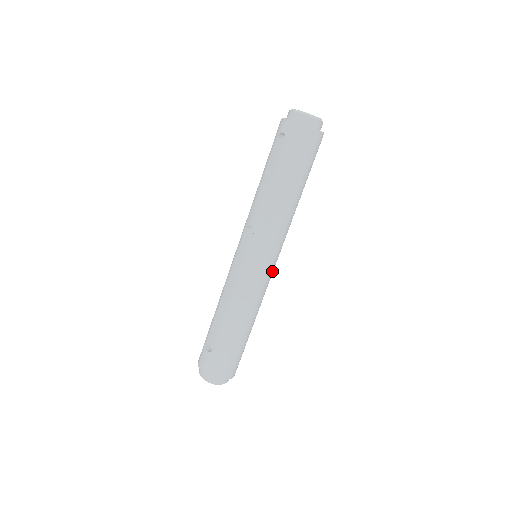
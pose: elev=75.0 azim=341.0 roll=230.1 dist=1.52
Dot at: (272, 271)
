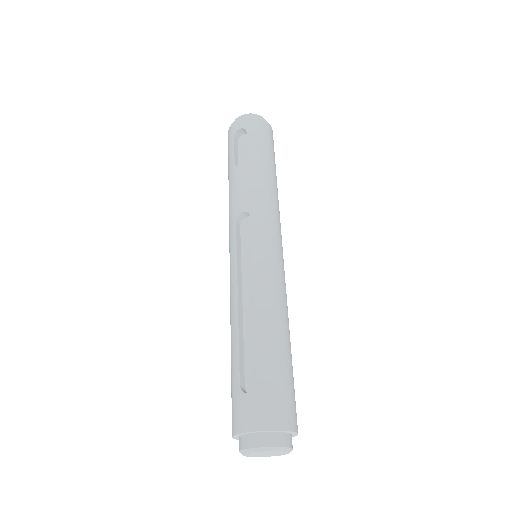
Dot at: occluded
